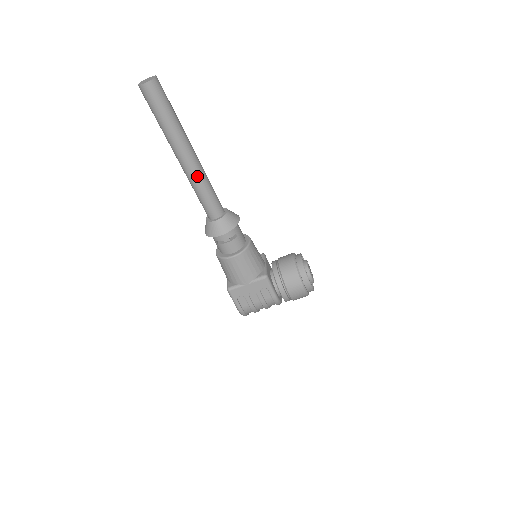
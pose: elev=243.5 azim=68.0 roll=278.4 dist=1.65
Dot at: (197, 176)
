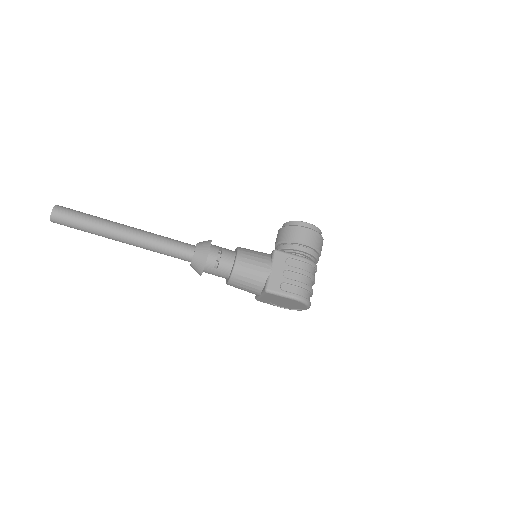
Dot at: (147, 236)
